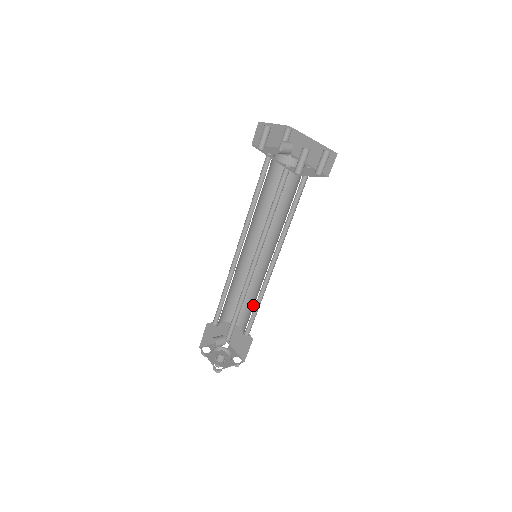
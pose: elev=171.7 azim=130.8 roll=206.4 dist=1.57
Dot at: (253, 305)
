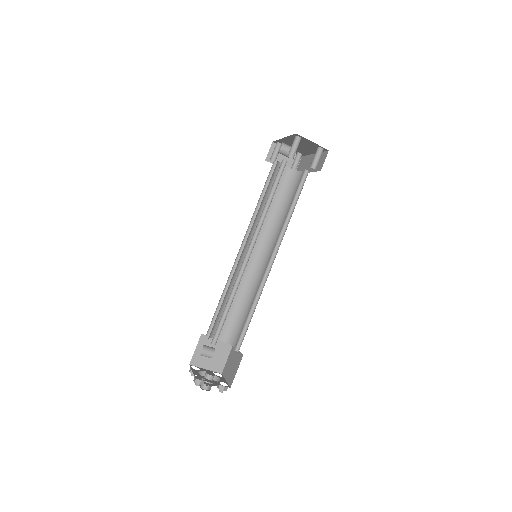
Dot at: (248, 314)
